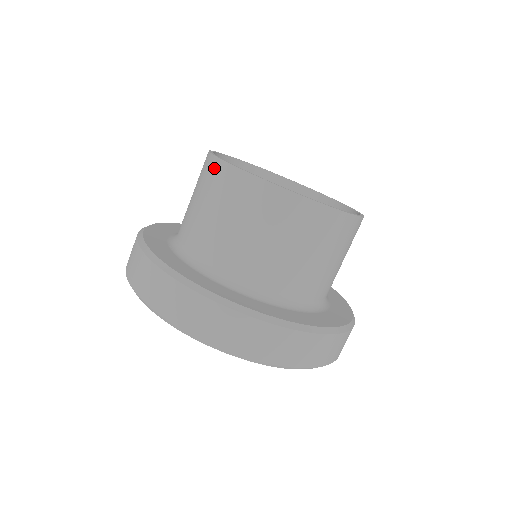
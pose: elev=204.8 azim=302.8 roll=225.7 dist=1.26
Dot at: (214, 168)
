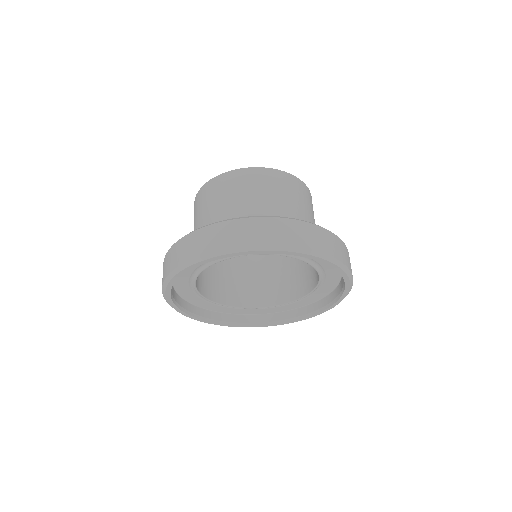
Dot at: (212, 185)
